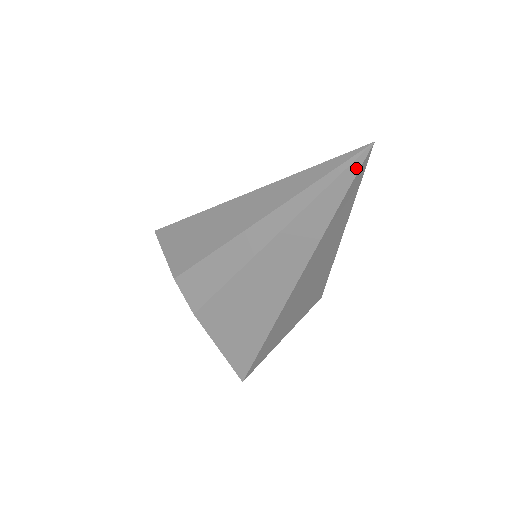
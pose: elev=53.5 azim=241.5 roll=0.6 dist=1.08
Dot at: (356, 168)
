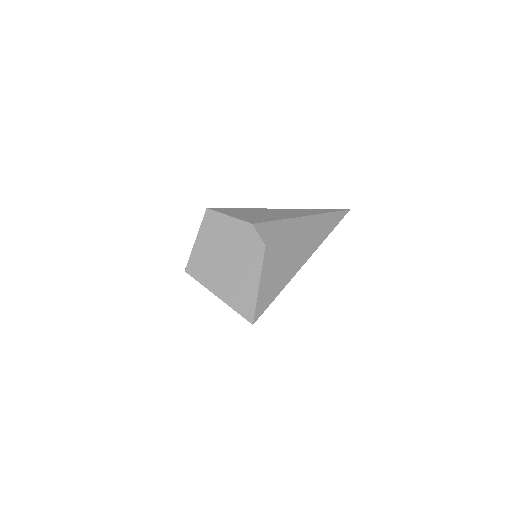
Dot at: (344, 215)
